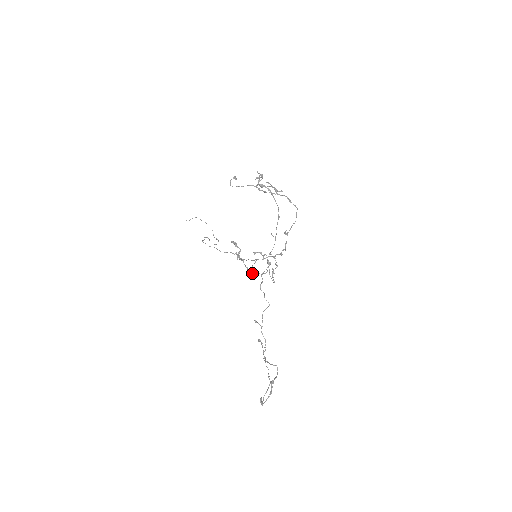
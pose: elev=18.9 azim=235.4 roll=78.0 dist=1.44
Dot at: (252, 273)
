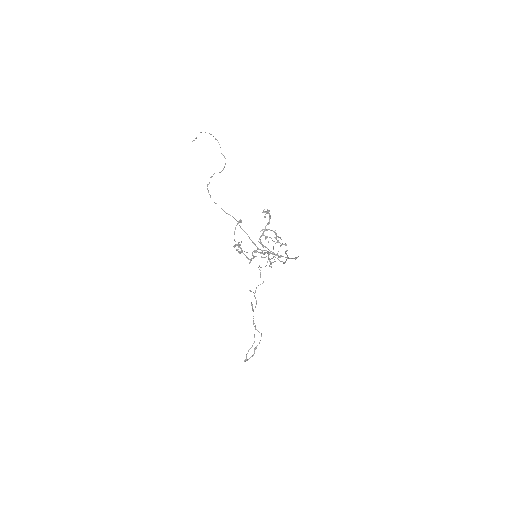
Dot at: occluded
